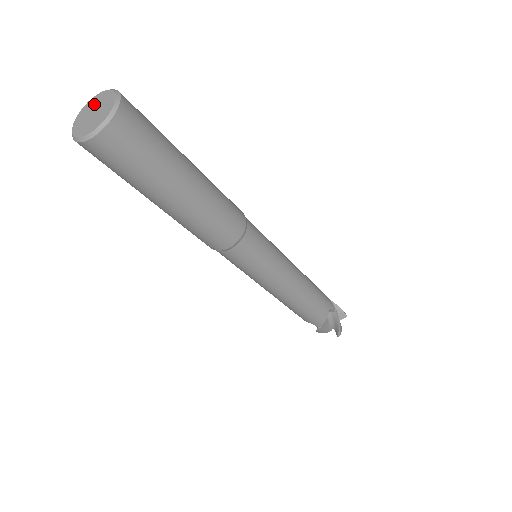
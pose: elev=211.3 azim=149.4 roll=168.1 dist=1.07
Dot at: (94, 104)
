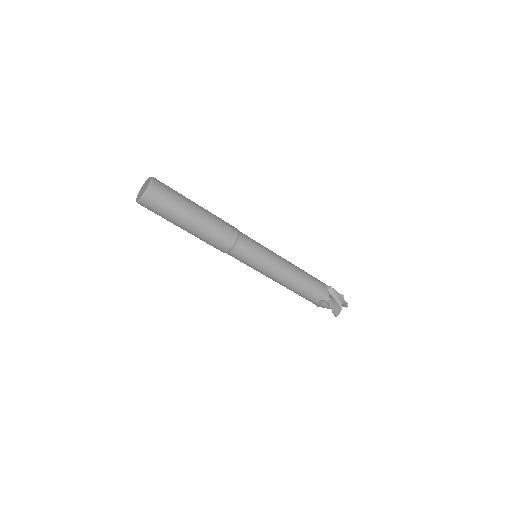
Dot at: (146, 183)
